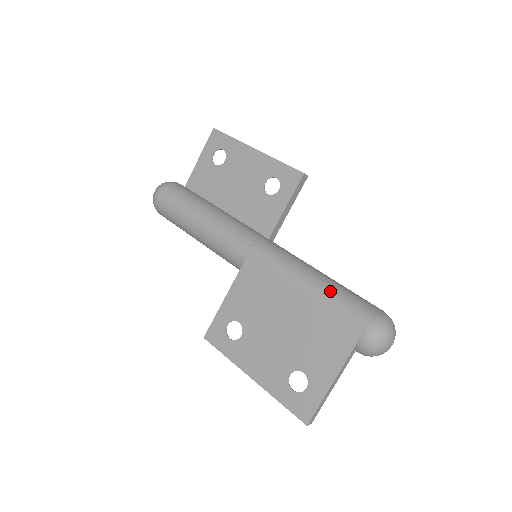
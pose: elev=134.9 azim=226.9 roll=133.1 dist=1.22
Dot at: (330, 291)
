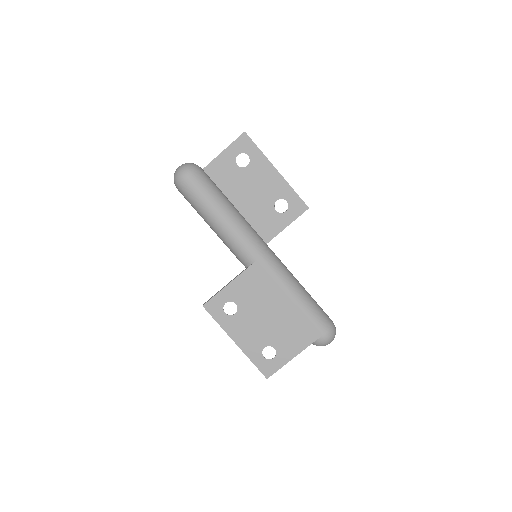
Dot at: (308, 304)
